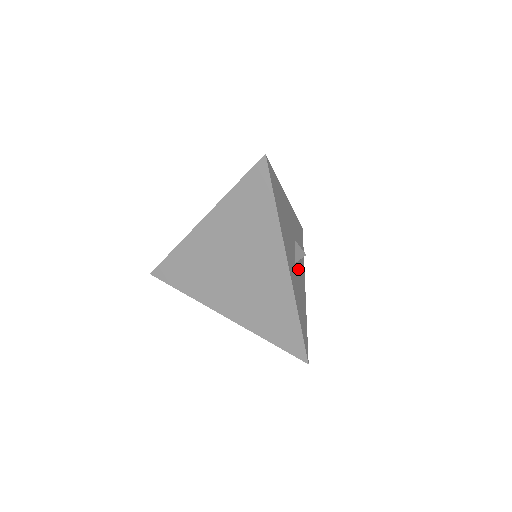
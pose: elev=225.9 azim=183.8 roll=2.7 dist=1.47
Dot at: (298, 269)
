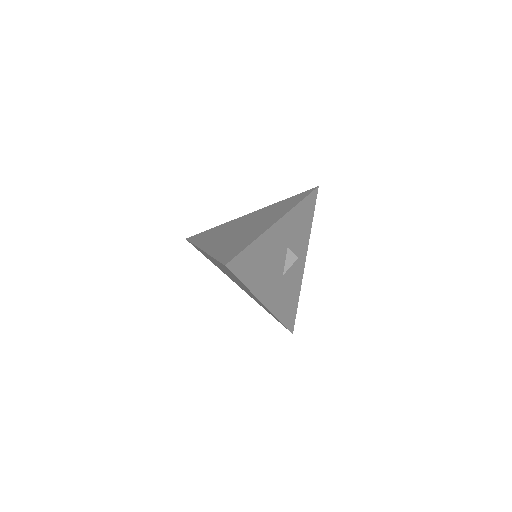
Dot at: (290, 269)
